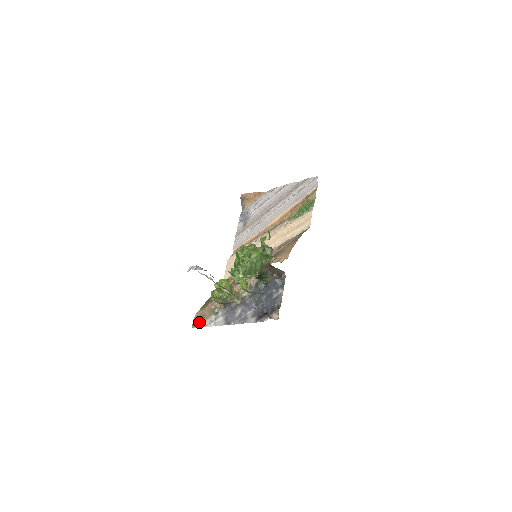
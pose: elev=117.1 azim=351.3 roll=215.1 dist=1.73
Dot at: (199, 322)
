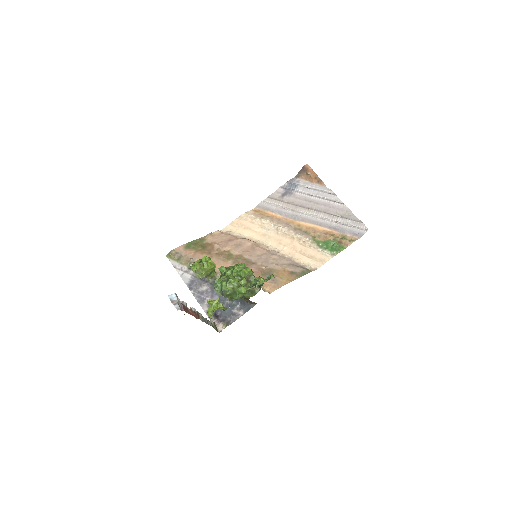
Dot at: (174, 258)
